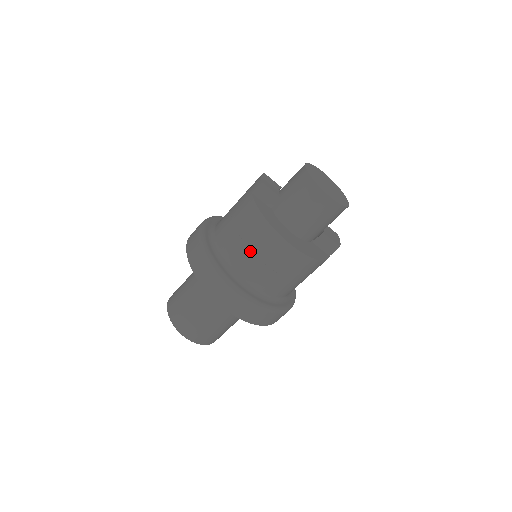
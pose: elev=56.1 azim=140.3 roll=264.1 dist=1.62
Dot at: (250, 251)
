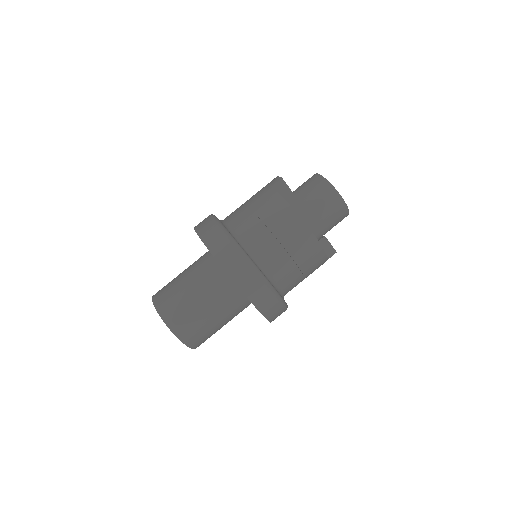
Dot at: (270, 233)
